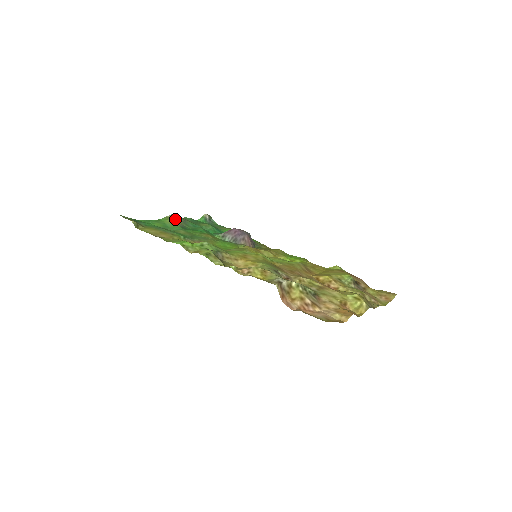
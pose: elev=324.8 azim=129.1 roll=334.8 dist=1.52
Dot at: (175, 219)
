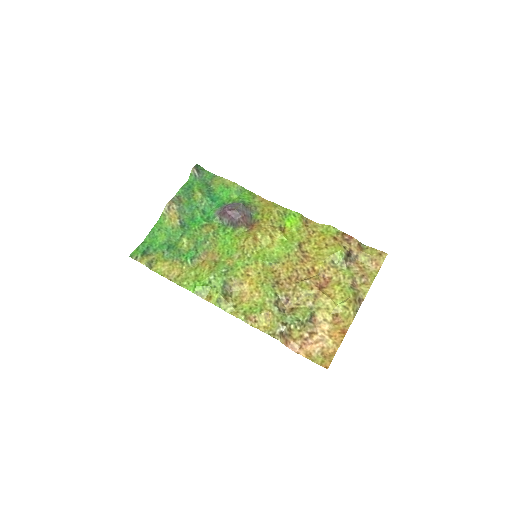
Dot at: (171, 213)
